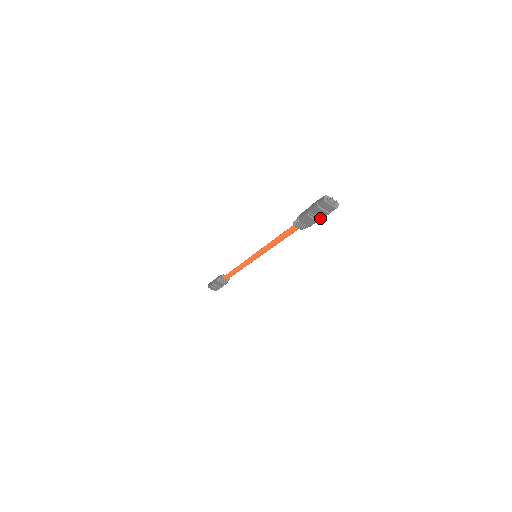
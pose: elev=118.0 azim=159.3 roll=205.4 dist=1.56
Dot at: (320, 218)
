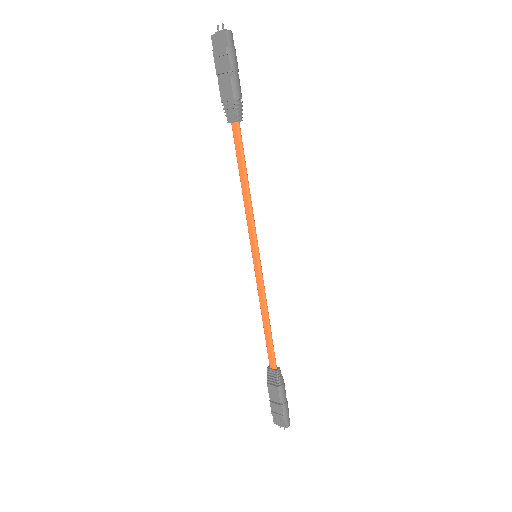
Dot at: (229, 69)
